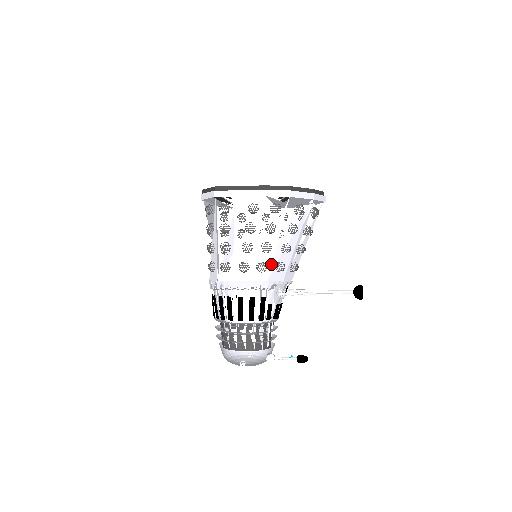
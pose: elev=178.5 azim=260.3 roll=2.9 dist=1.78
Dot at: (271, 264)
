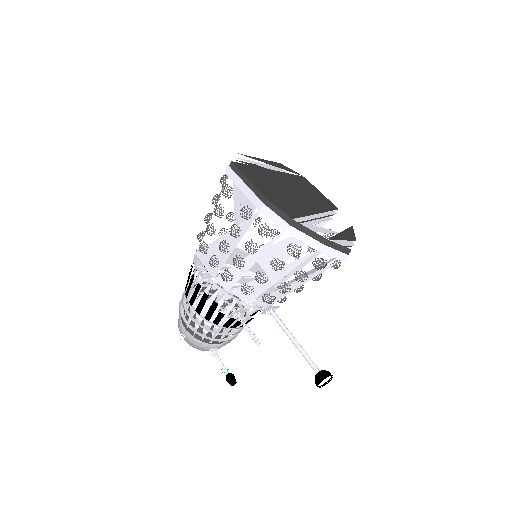
Dot at: (237, 280)
